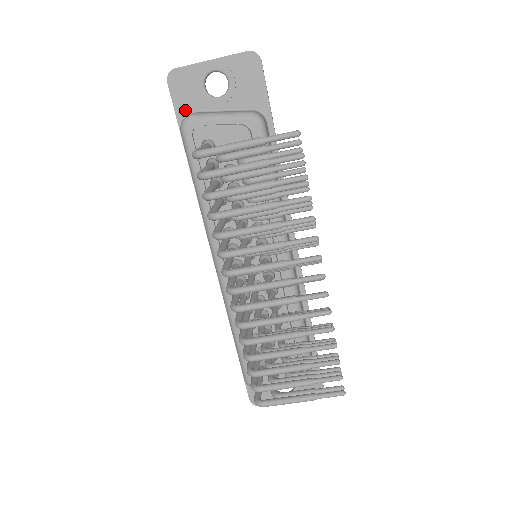
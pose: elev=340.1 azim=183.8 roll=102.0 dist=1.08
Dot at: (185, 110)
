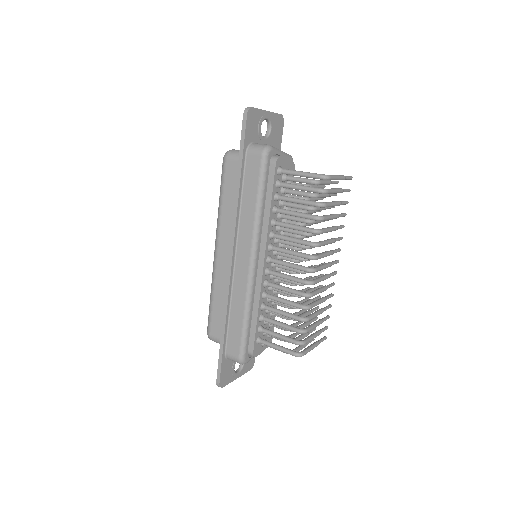
Dot at: (249, 139)
